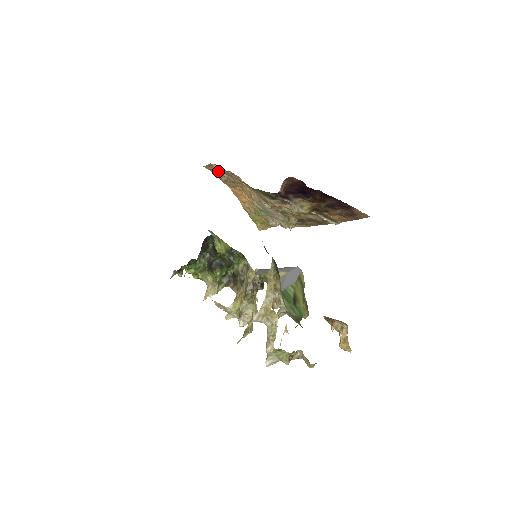
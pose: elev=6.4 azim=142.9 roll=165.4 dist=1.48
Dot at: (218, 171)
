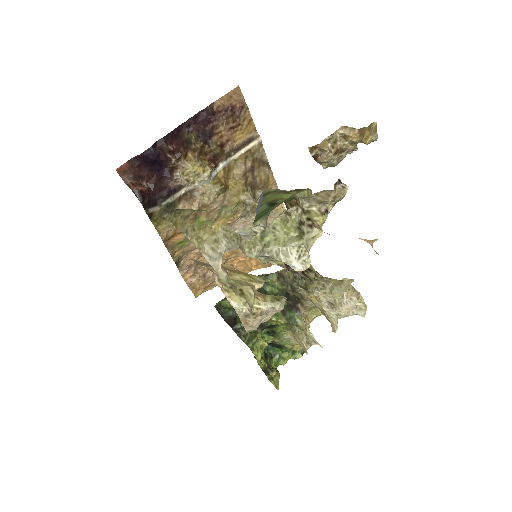
Dot at: (202, 280)
